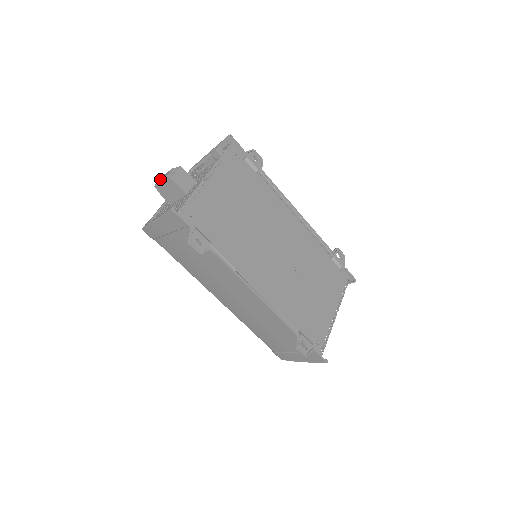
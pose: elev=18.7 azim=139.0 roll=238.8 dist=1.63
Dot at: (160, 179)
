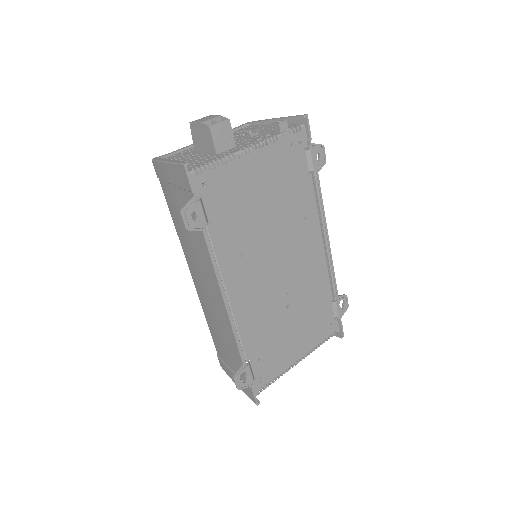
Dot at: (201, 118)
